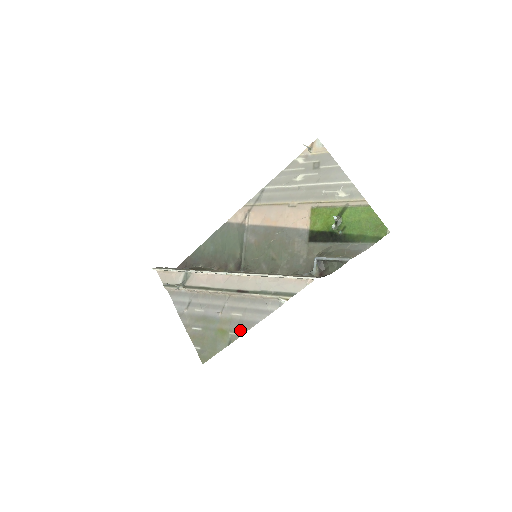
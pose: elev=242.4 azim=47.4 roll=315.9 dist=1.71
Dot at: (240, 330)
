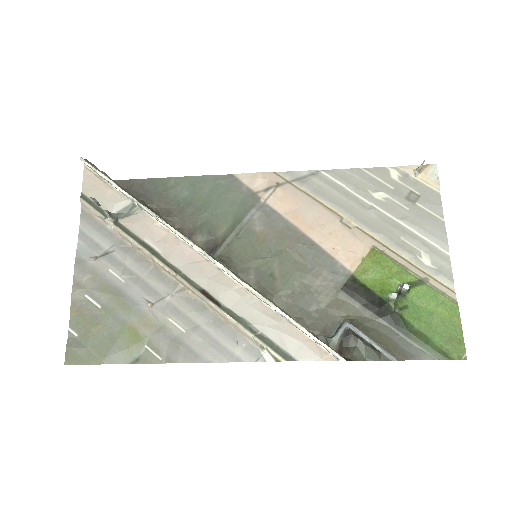
Dot at: (167, 353)
